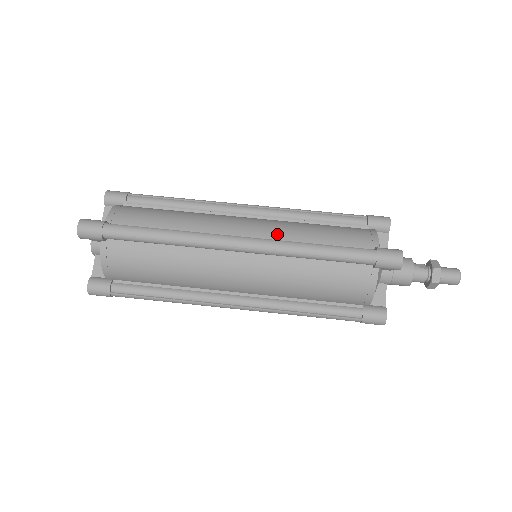
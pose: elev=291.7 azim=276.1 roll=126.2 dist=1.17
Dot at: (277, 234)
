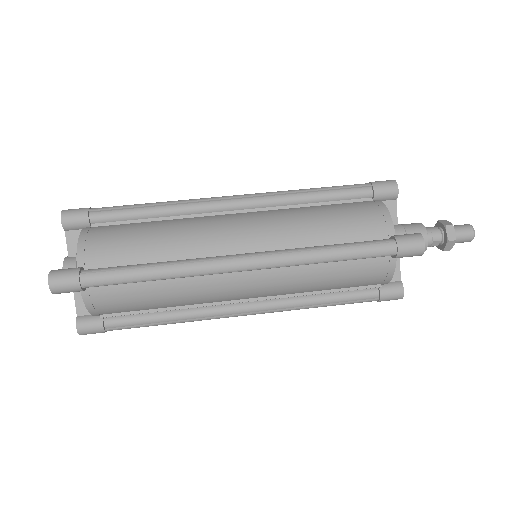
Dot at: occluded
